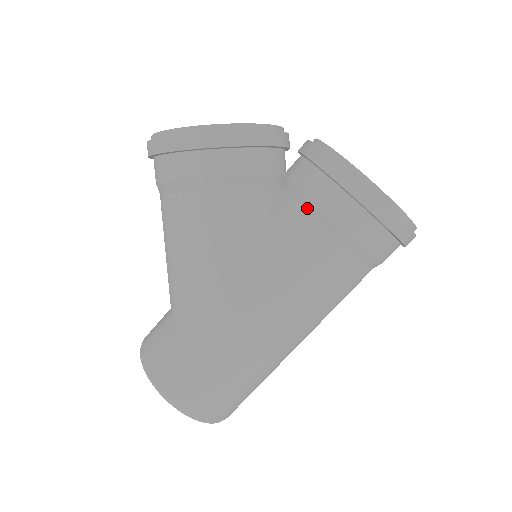
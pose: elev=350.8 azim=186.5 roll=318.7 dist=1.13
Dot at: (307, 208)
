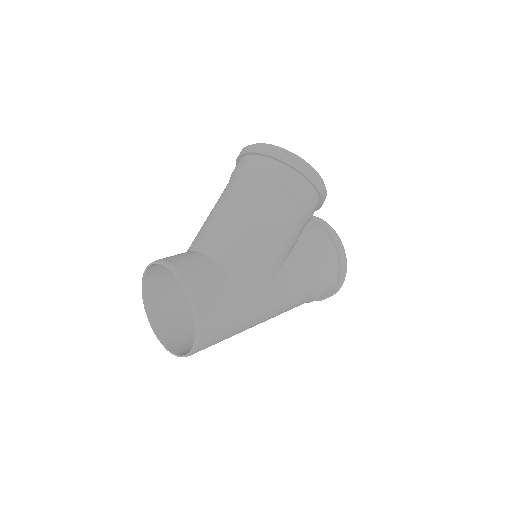
Dot at: (320, 253)
